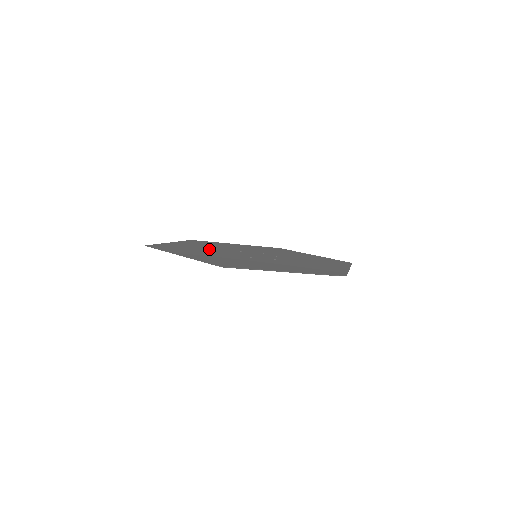
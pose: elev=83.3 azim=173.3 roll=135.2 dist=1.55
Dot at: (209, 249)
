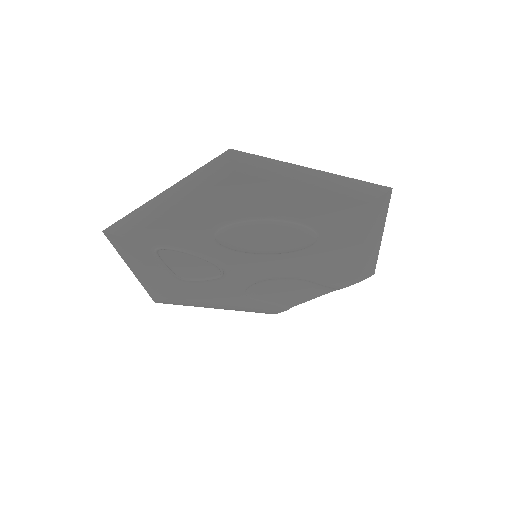
Dot at: (191, 255)
